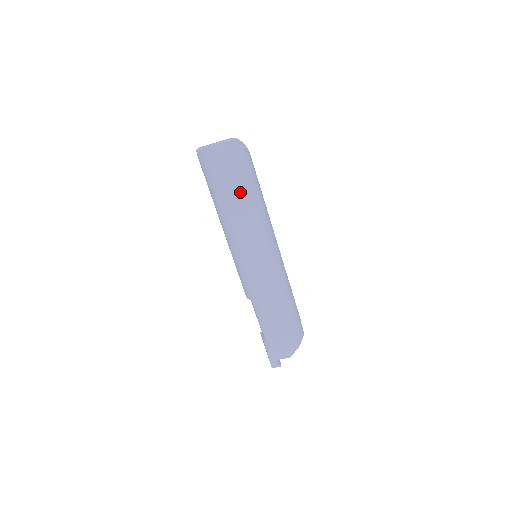
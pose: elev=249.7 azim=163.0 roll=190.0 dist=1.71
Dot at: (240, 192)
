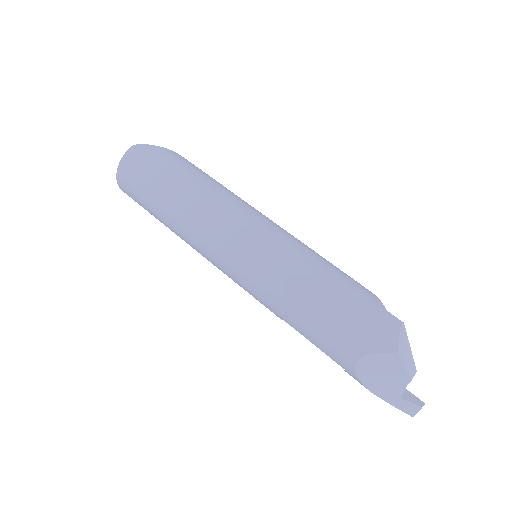
Dot at: (165, 193)
